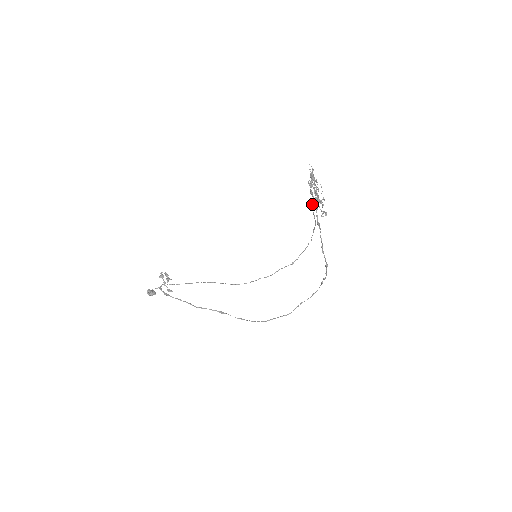
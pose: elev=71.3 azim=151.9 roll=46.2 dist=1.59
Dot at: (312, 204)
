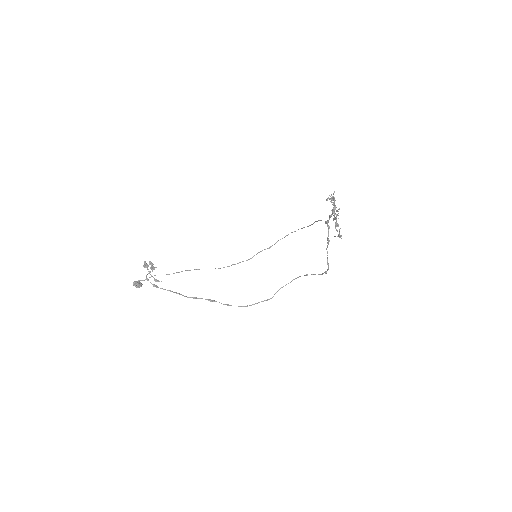
Dot at: (326, 223)
